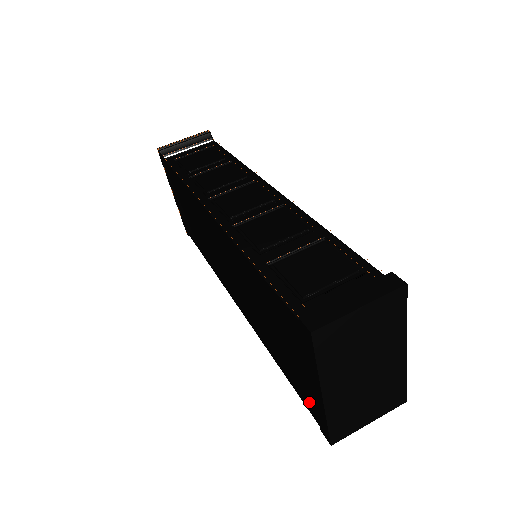
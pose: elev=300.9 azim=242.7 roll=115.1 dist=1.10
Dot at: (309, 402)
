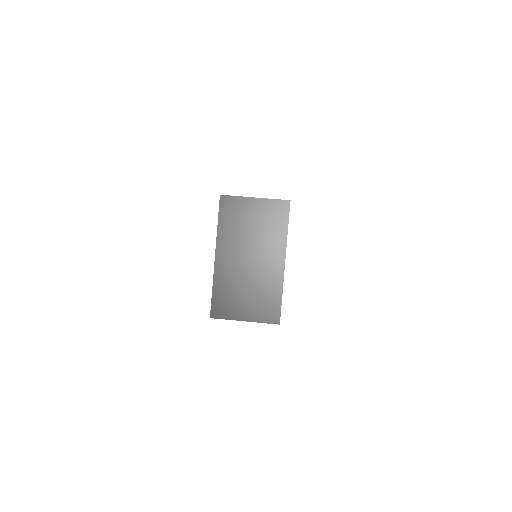
Dot at: occluded
